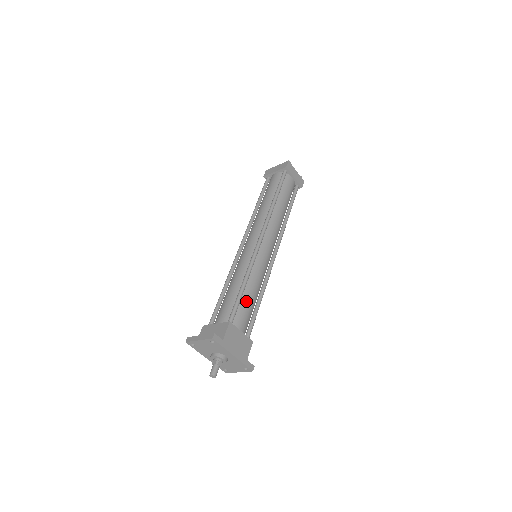
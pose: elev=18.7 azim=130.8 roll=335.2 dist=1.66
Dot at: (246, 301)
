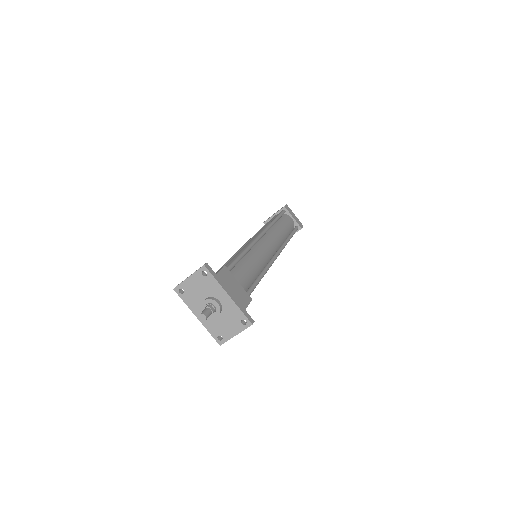
Dot at: (244, 266)
